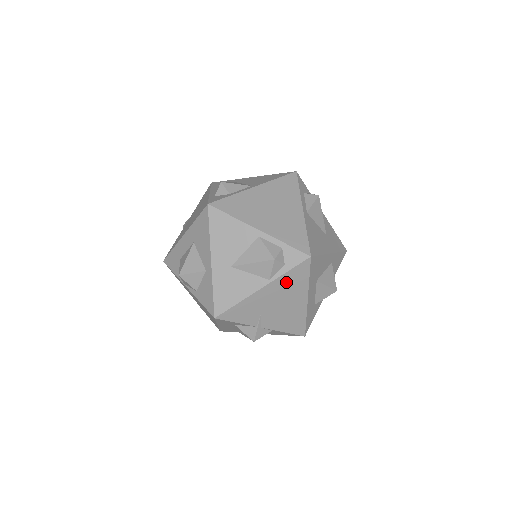
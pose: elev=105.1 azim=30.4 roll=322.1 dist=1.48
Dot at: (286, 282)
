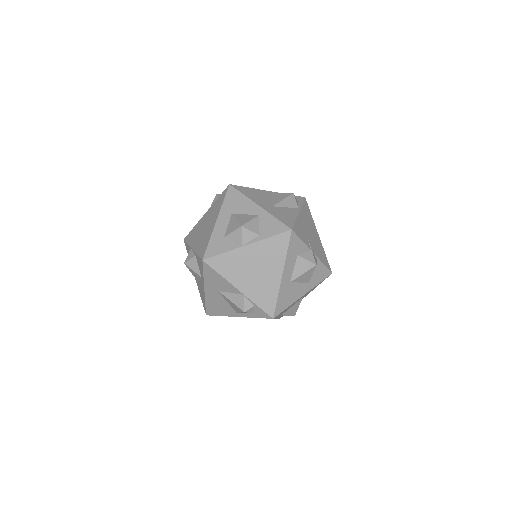
Dot at: (305, 213)
